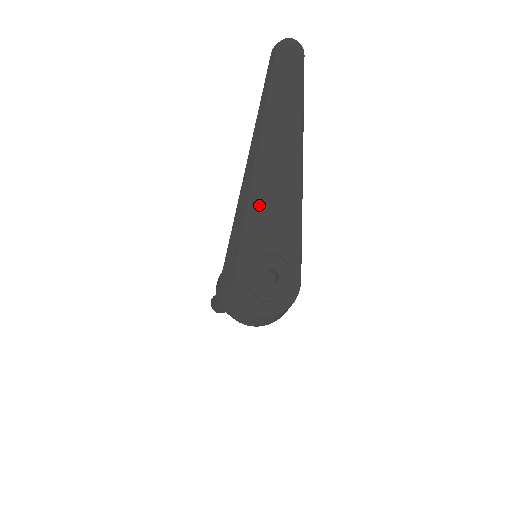
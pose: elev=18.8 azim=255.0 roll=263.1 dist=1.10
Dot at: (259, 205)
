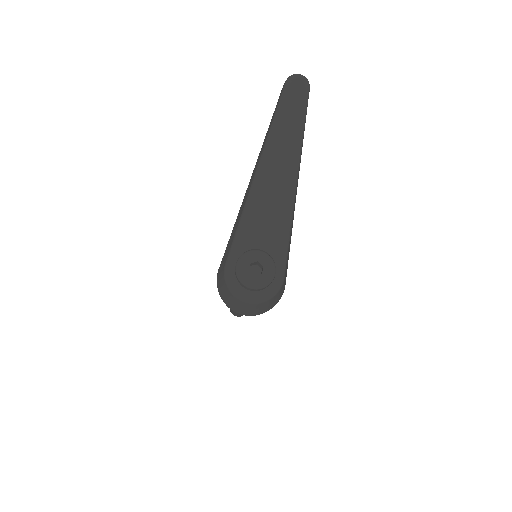
Dot at: (254, 207)
